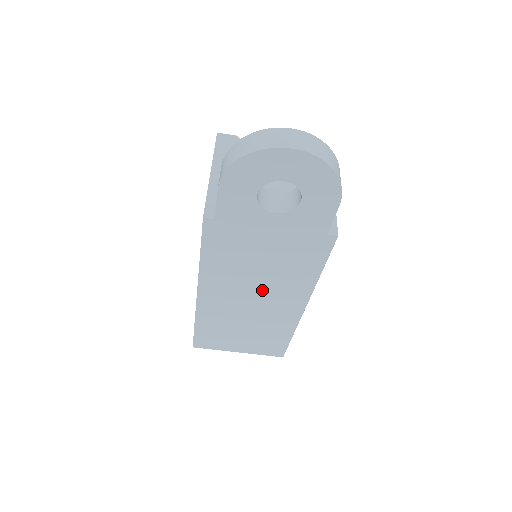
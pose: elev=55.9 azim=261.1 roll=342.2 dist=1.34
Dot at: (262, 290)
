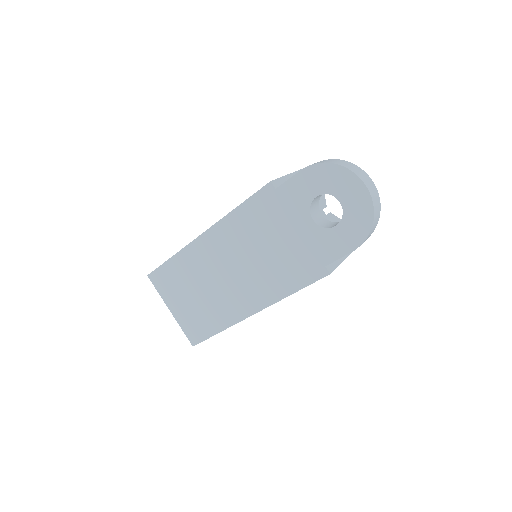
Dot at: (244, 271)
